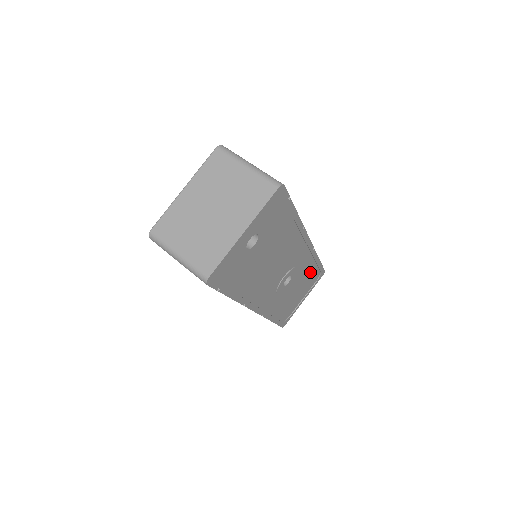
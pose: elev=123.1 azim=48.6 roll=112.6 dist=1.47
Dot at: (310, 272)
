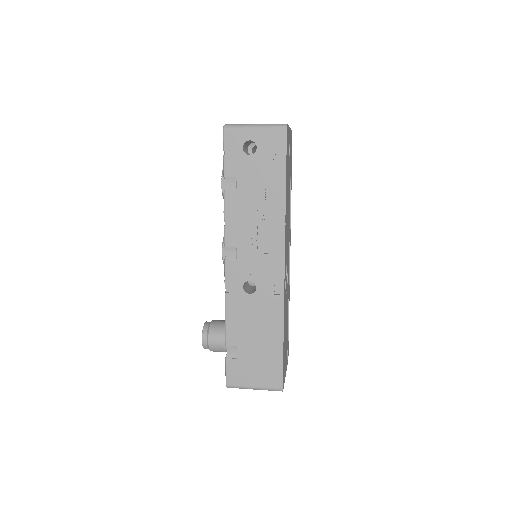
Dot at: (287, 320)
